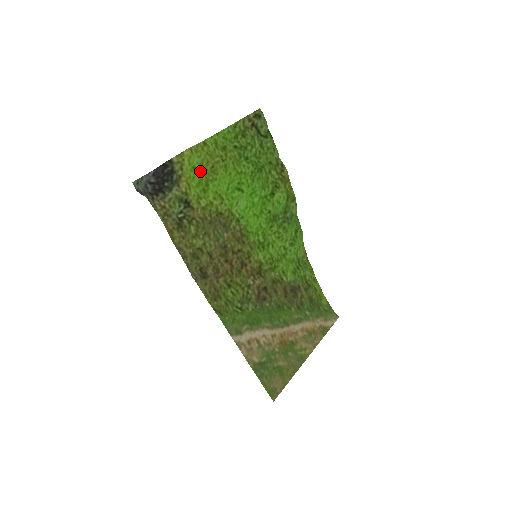
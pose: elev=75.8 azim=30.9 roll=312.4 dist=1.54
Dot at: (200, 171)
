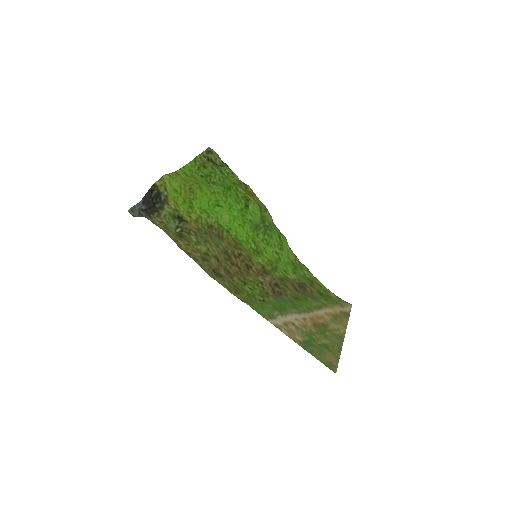
Dot at: (181, 192)
